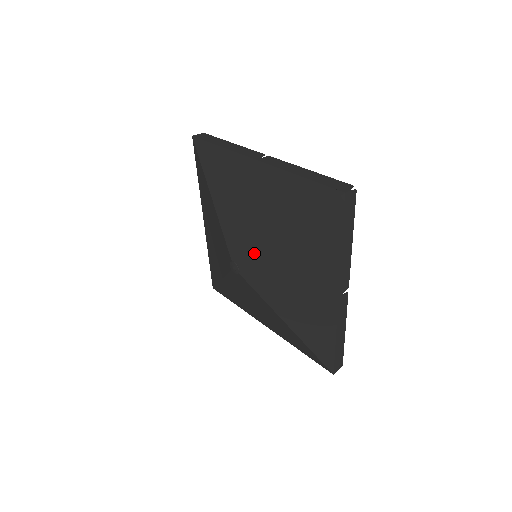
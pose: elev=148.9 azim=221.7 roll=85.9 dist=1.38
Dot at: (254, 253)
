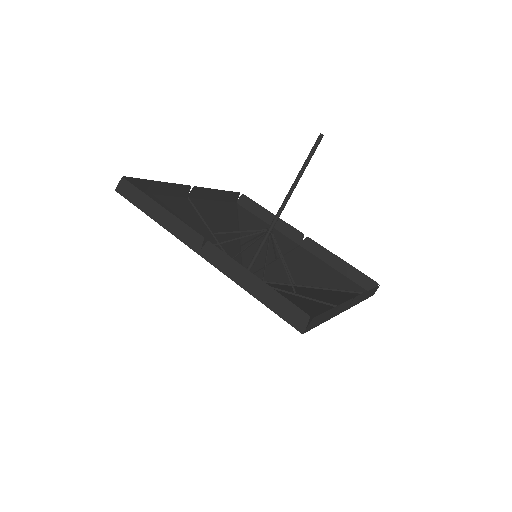
Dot at: occluded
